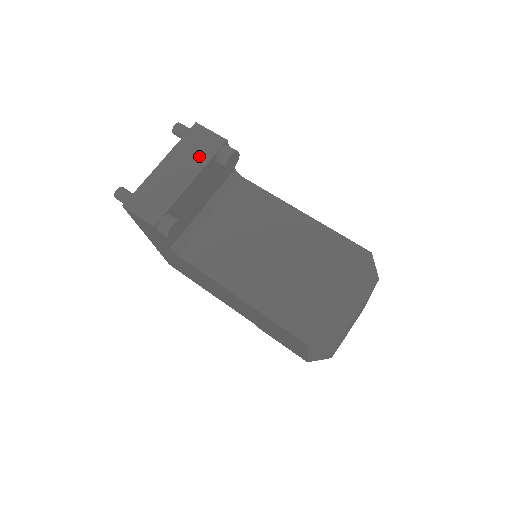
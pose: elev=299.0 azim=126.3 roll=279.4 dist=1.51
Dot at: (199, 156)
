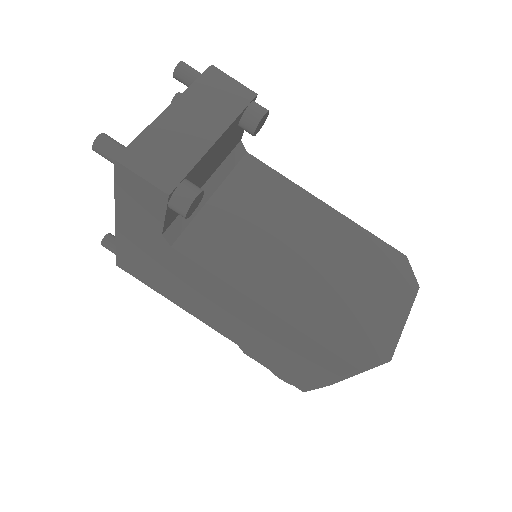
Dot at: (223, 108)
